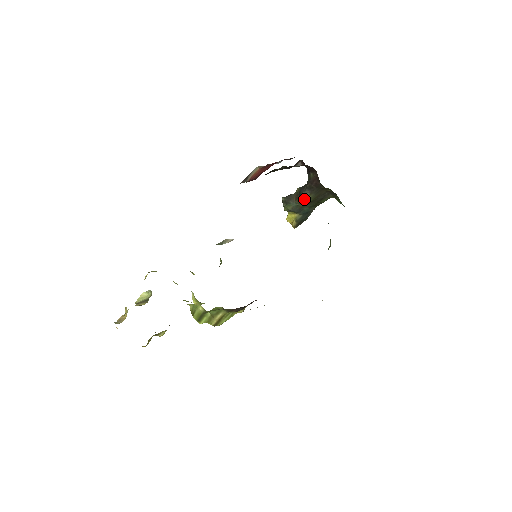
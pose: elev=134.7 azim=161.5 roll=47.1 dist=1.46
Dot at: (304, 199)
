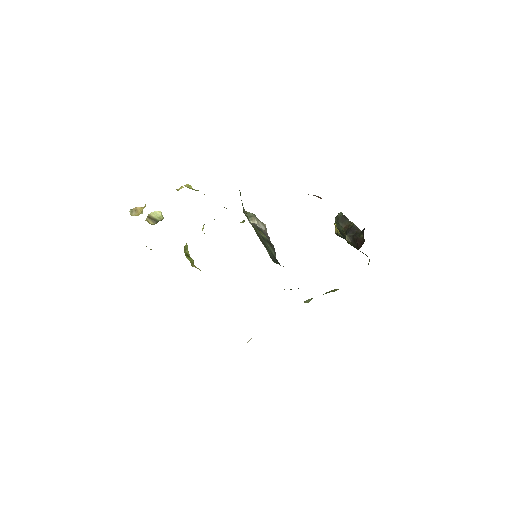
Dot at: occluded
